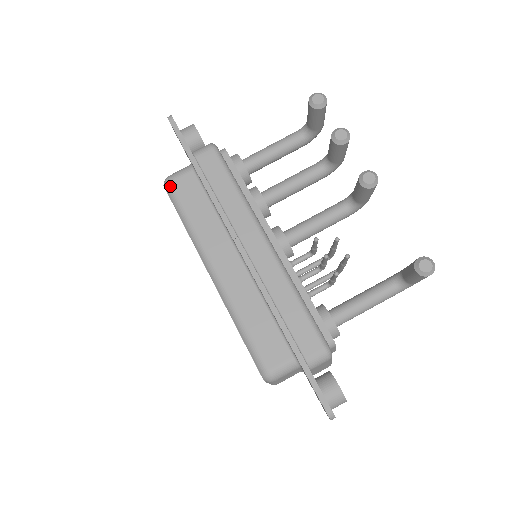
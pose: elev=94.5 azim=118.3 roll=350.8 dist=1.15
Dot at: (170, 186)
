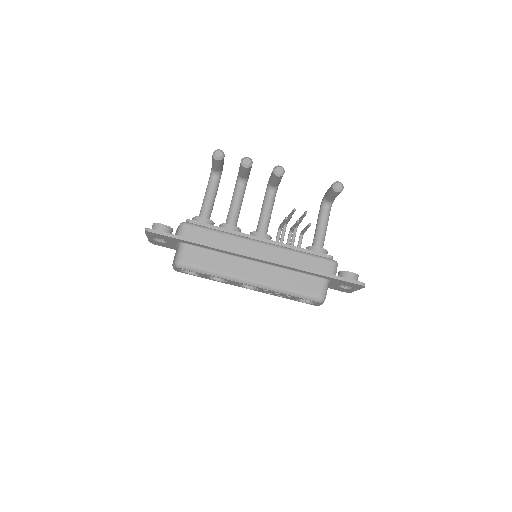
Dot at: (184, 264)
